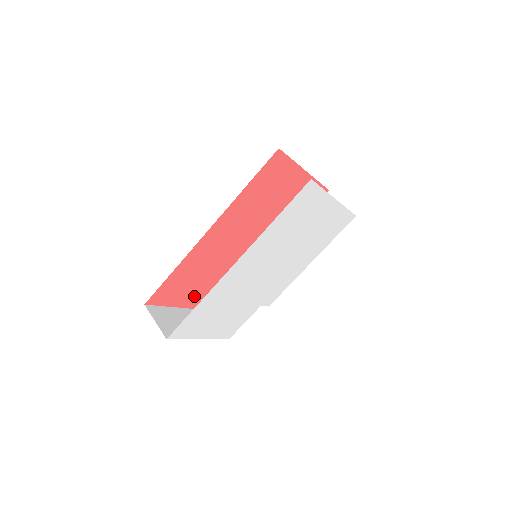
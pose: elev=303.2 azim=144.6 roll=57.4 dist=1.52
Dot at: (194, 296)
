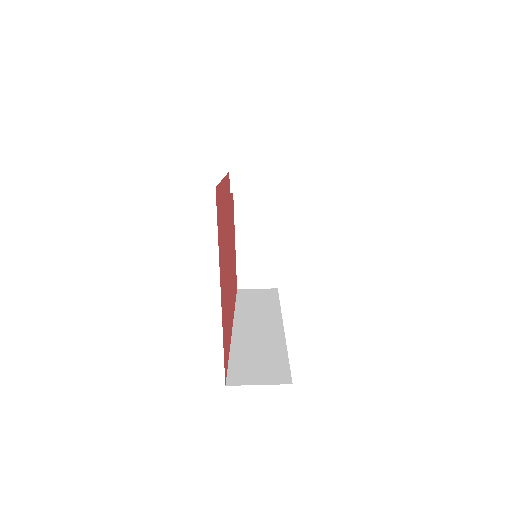
Dot at: occluded
